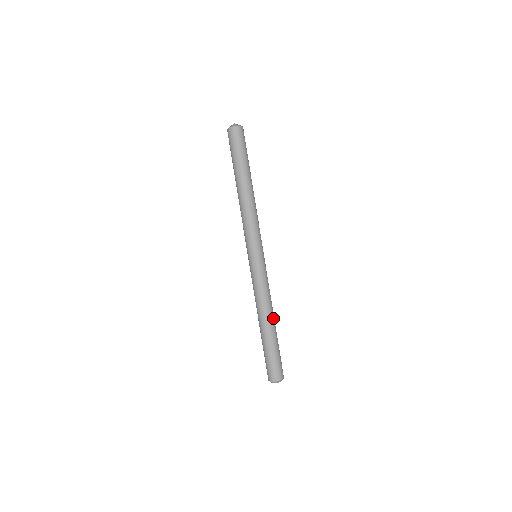
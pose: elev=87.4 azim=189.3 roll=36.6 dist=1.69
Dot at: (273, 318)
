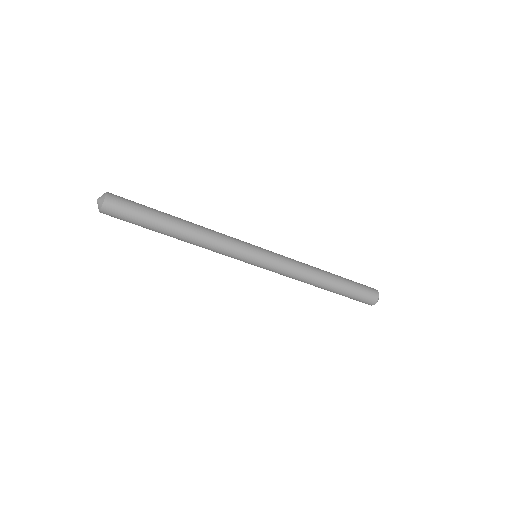
Dot at: (321, 283)
